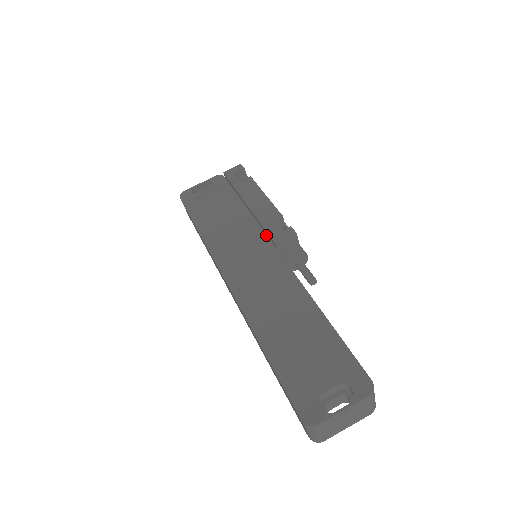
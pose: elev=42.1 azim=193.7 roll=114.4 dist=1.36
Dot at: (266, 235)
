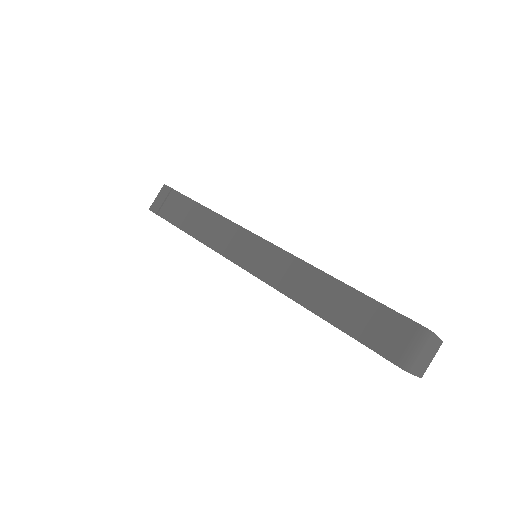
Dot at: occluded
